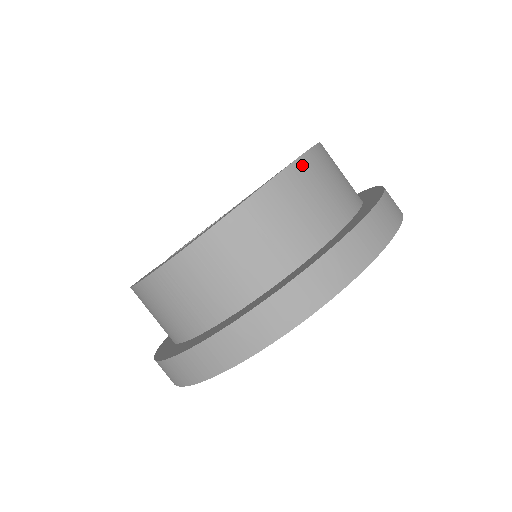
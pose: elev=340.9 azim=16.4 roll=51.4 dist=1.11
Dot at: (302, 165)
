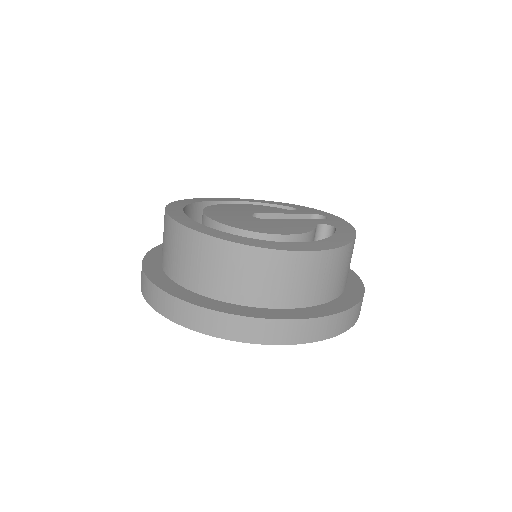
Dot at: occluded
